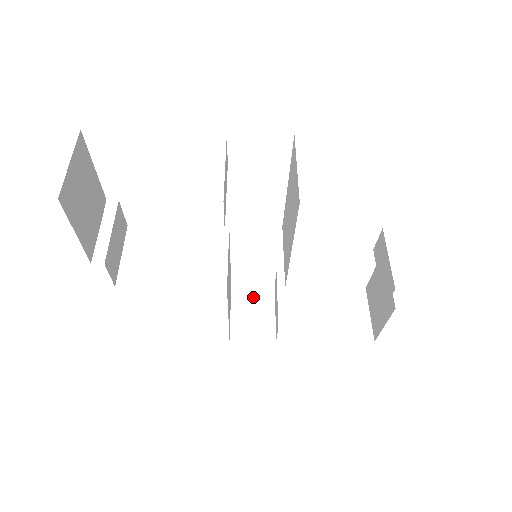
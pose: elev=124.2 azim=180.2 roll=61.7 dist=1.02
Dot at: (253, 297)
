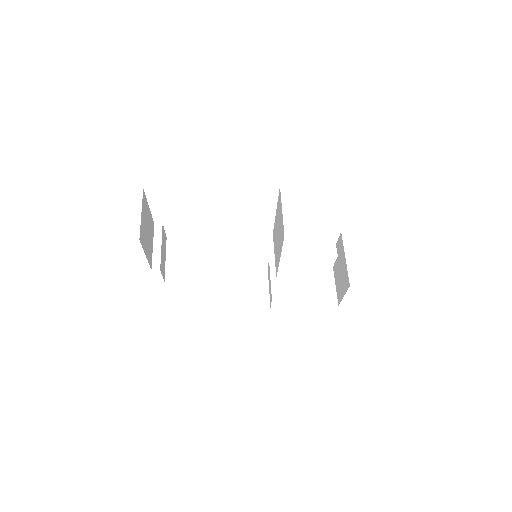
Dot at: (253, 277)
